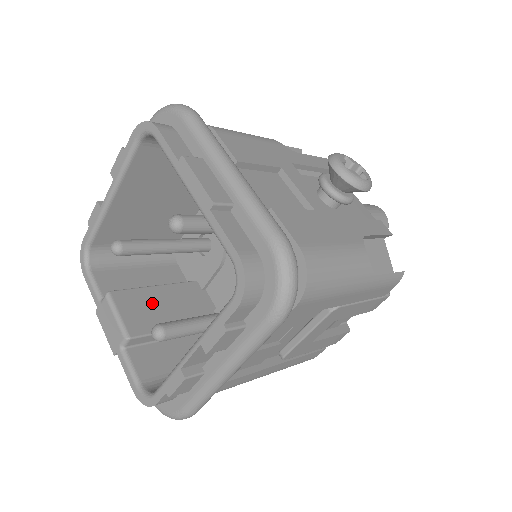
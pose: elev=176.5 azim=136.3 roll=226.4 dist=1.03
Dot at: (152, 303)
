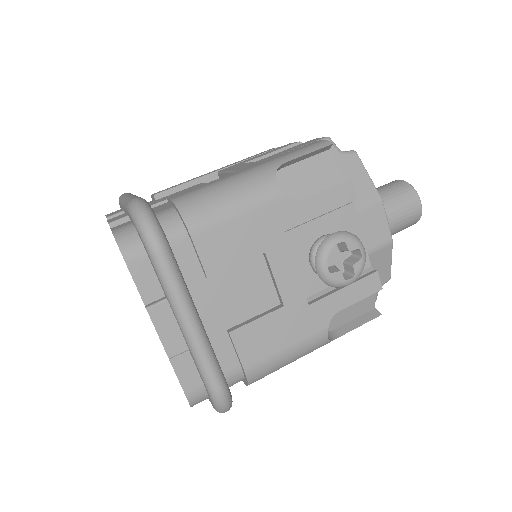
Dot at: occluded
